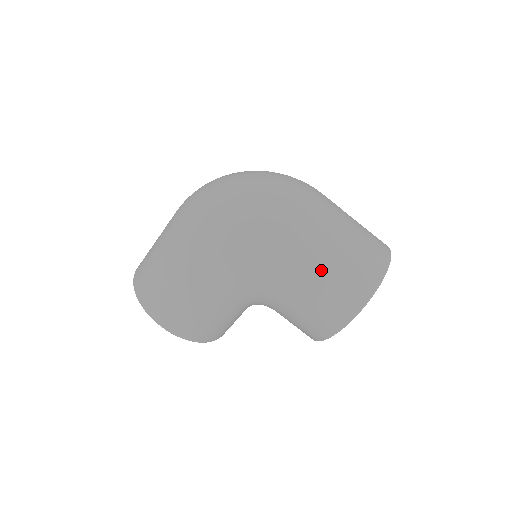
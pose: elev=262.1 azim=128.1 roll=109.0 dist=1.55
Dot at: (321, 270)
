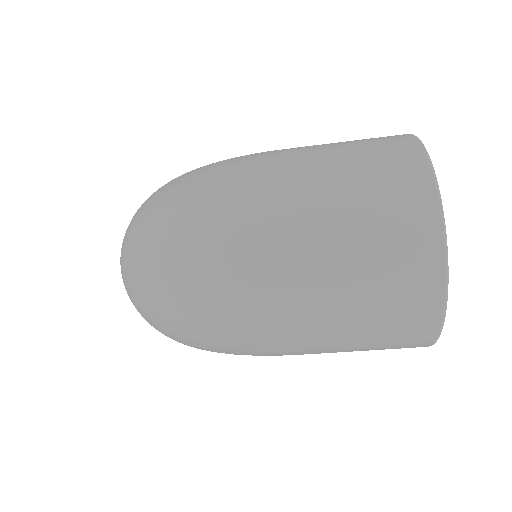
Dot at: (337, 351)
